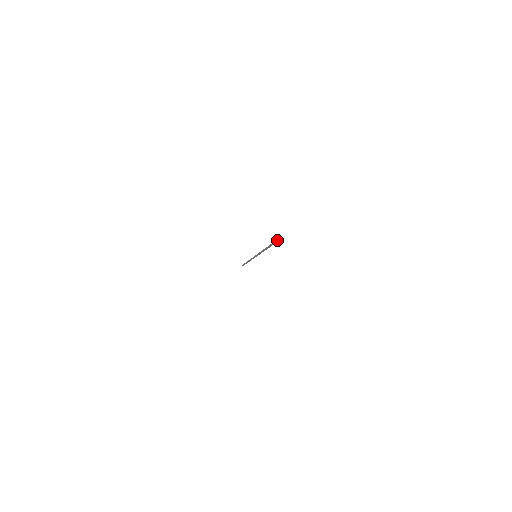
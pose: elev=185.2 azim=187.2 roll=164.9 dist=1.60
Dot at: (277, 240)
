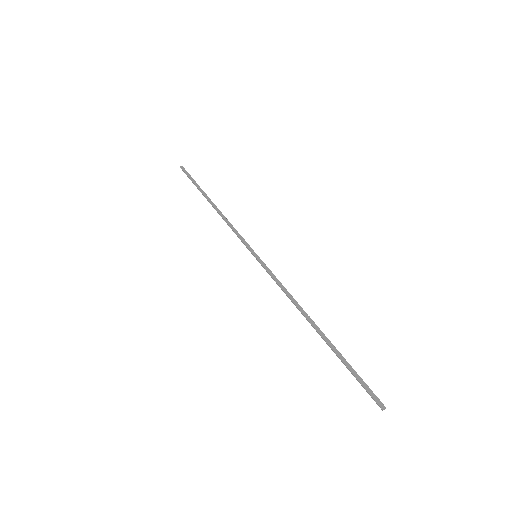
Dot at: (372, 397)
